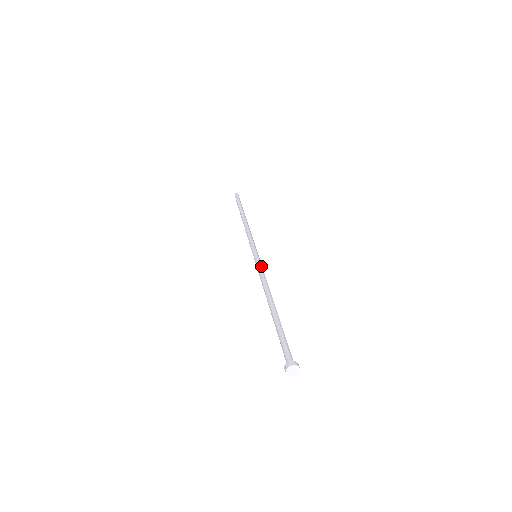
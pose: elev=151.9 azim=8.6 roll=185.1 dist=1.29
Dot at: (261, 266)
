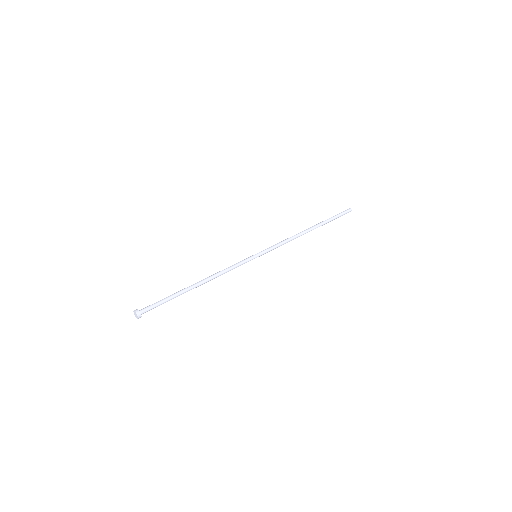
Dot at: (240, 263)
